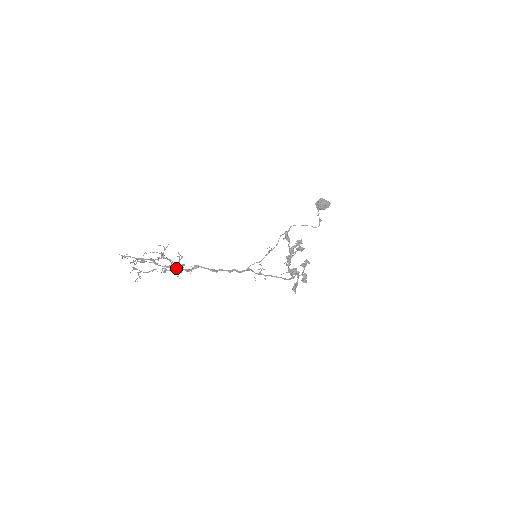
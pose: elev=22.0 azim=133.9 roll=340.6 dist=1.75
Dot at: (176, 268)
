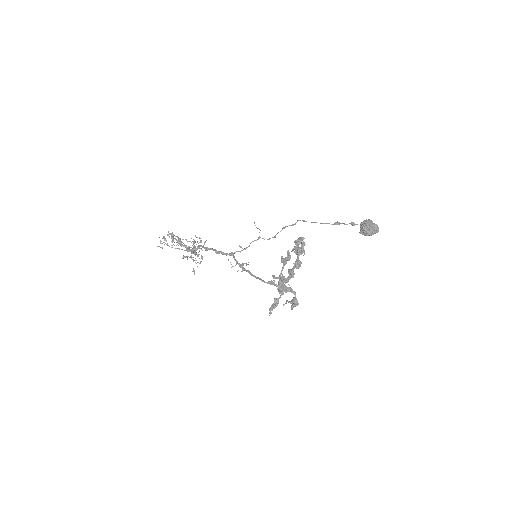
Dot at: (192, 253)
